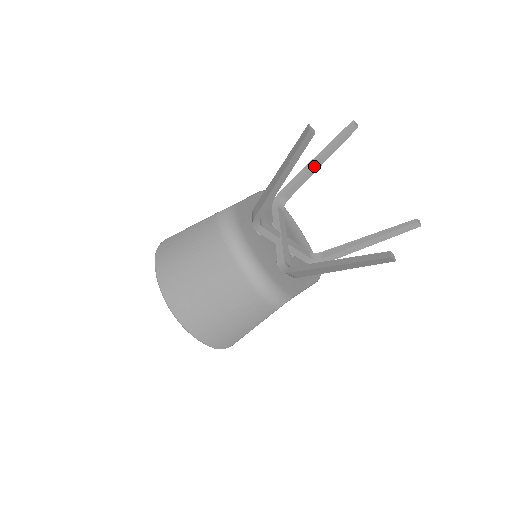
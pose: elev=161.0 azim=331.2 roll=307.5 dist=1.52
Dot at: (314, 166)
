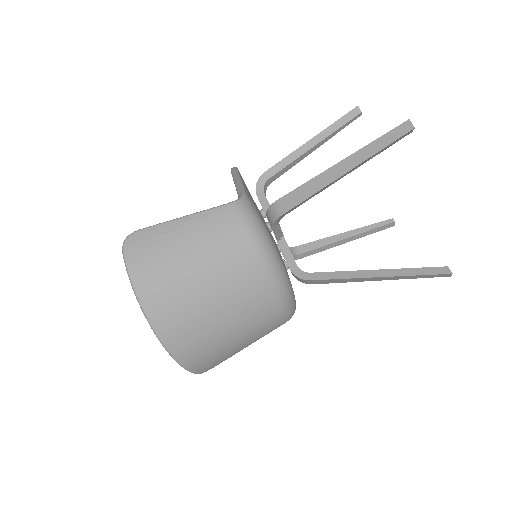
Dot at: (310, 149)
